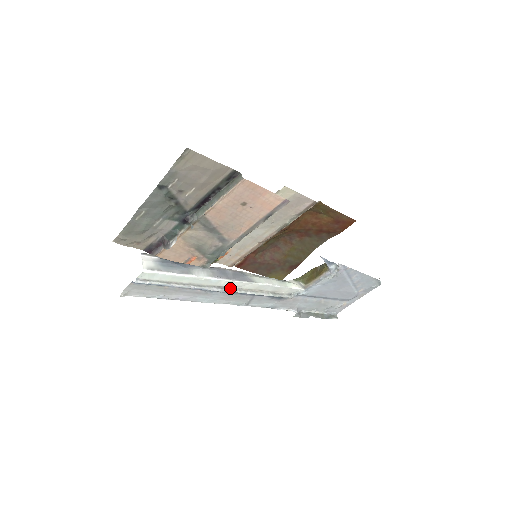
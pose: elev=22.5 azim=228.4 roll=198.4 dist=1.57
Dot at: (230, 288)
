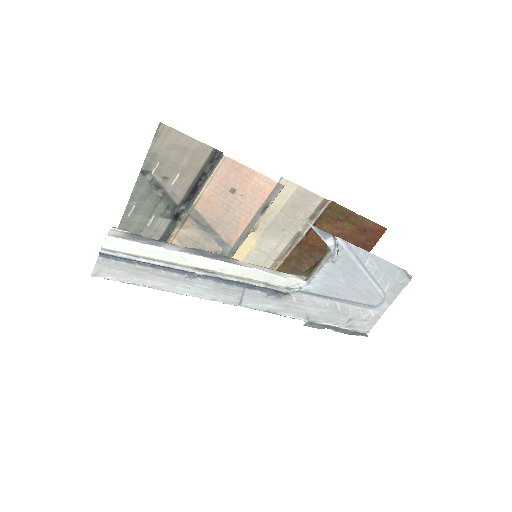
Dot at: (210, 271)
